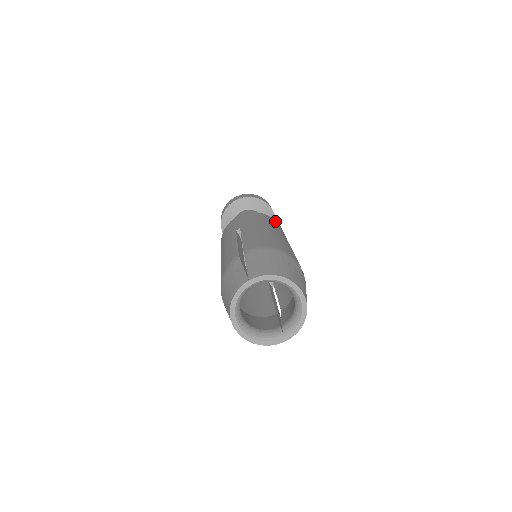
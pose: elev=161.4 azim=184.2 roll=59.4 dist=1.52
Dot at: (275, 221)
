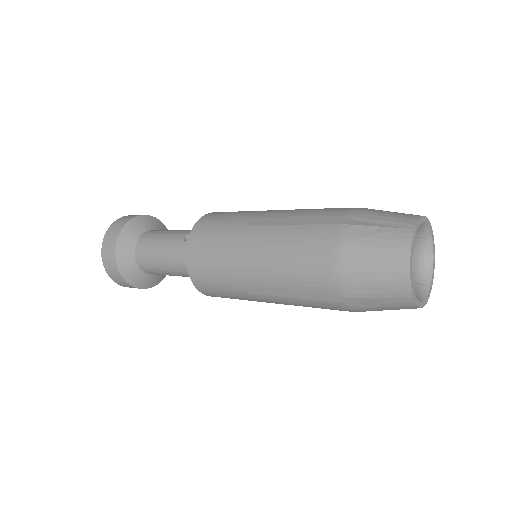
Dot at: occluded
